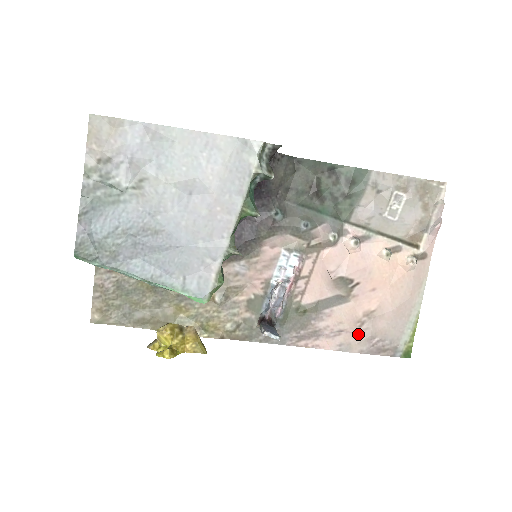
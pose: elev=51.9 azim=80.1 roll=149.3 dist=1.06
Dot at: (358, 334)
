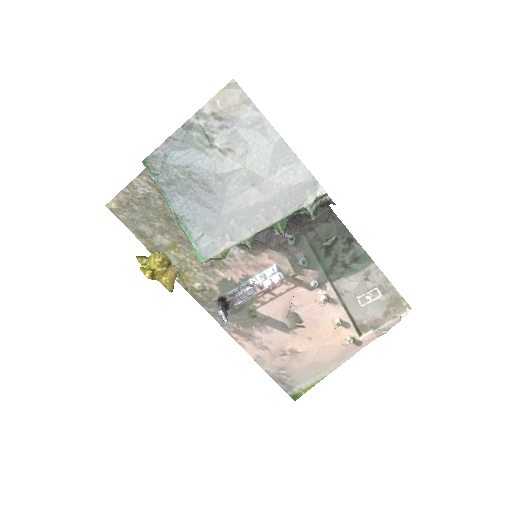
Dot at: (276, 359)
